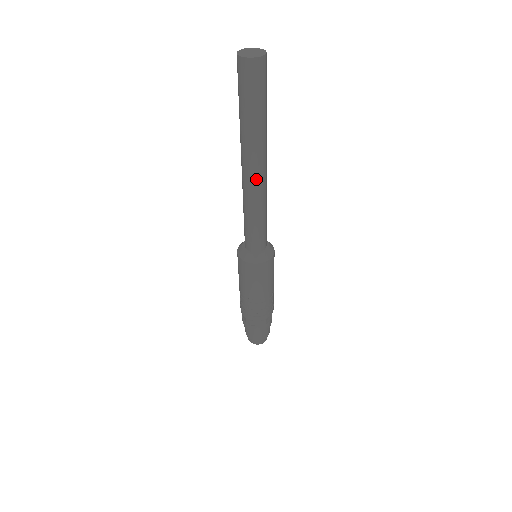
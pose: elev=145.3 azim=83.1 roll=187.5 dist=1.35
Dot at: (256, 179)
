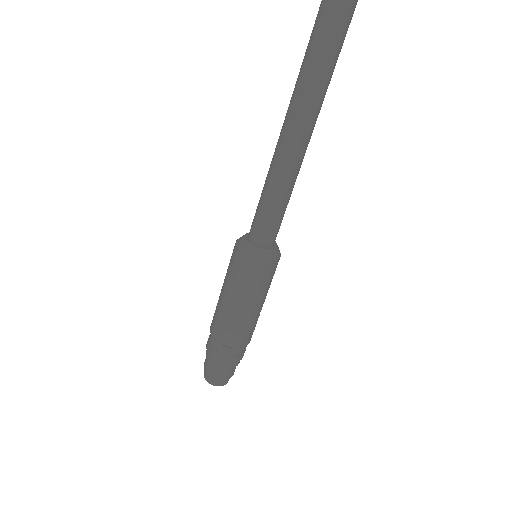
Dot at: (291, 140)
